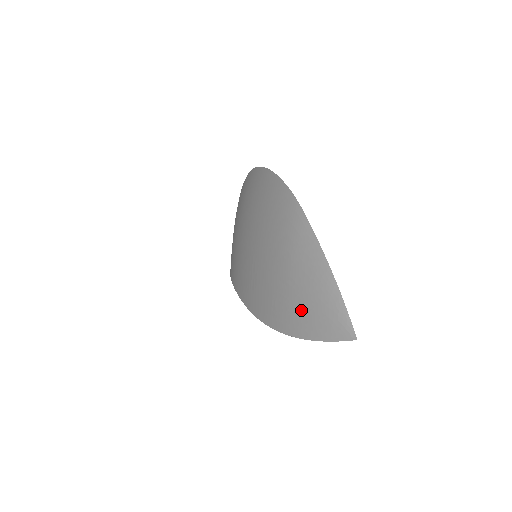
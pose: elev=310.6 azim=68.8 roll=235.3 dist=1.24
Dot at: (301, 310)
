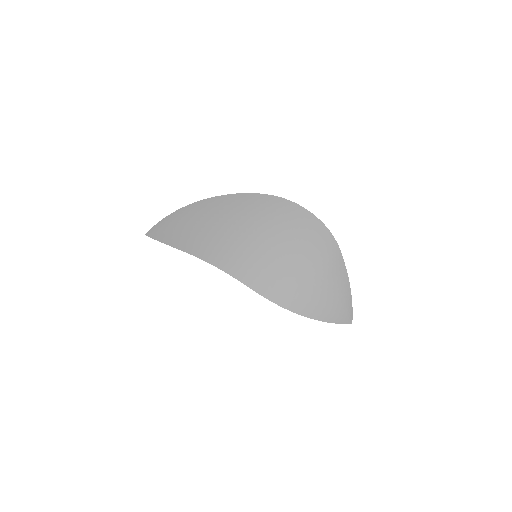
Dot at: (325, 304)
